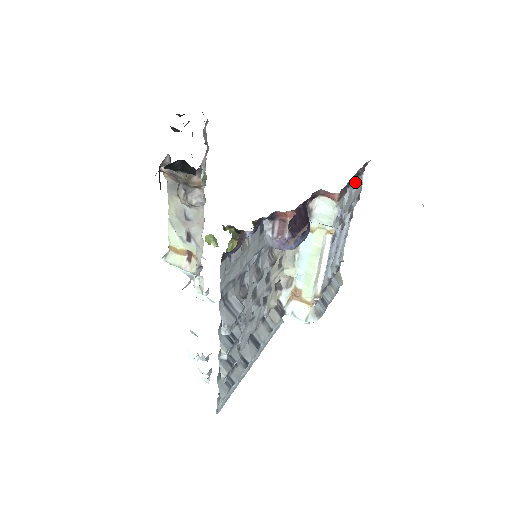
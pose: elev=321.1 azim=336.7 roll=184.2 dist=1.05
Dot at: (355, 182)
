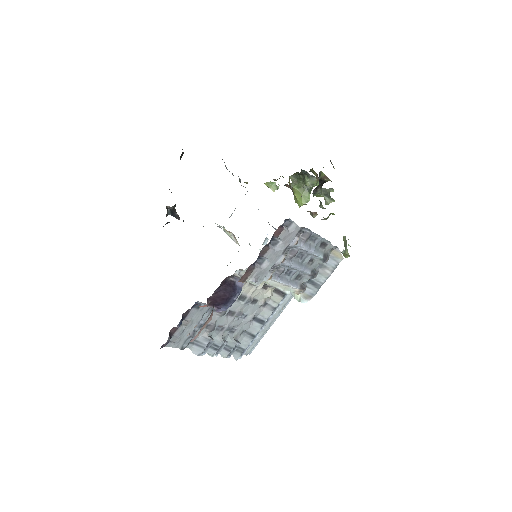
Dot at: (278, 239)
